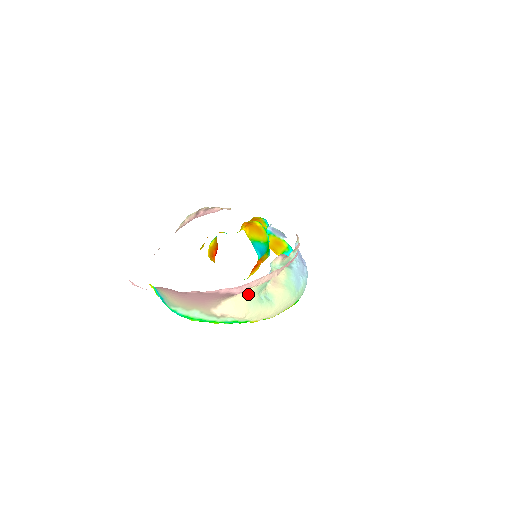
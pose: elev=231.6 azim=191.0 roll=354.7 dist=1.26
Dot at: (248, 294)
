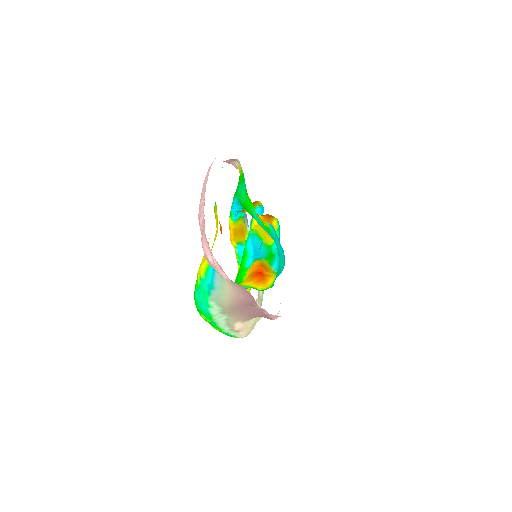
Dot at: occluded
